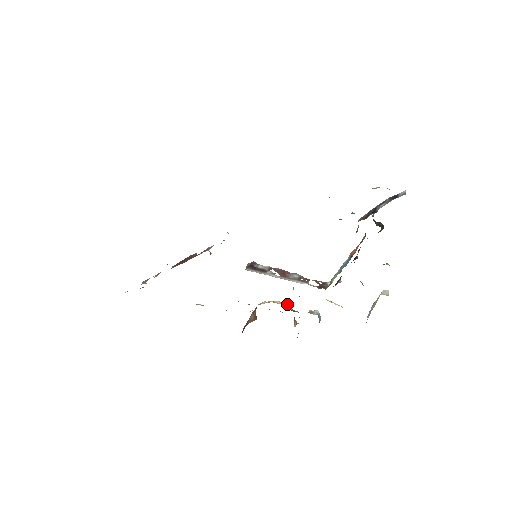
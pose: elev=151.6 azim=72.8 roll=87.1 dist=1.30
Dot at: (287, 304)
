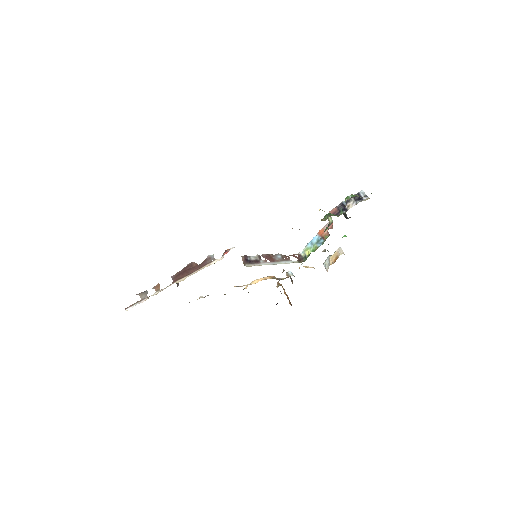
Dot at: (273, 276)
